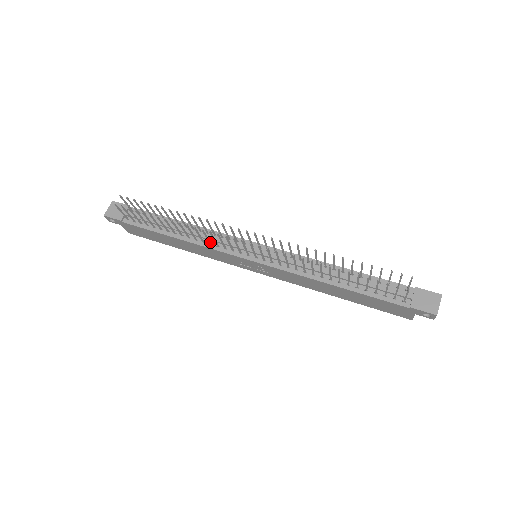
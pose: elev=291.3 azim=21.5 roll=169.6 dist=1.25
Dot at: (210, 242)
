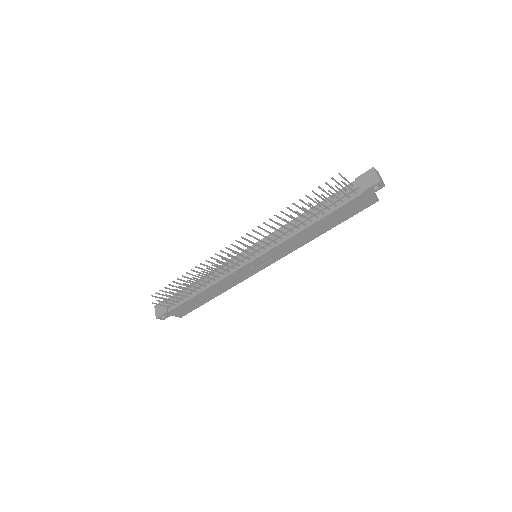
Dot at: (222, 273)
